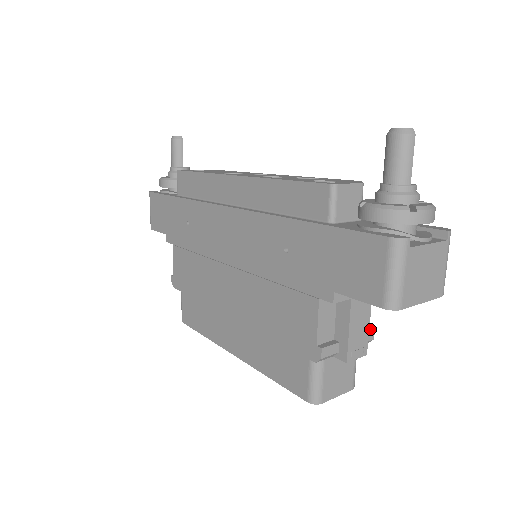
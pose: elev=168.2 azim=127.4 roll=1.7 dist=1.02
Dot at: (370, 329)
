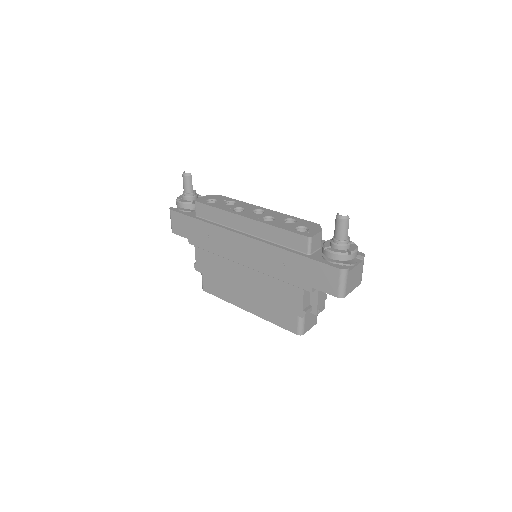
Dot at: occluded
